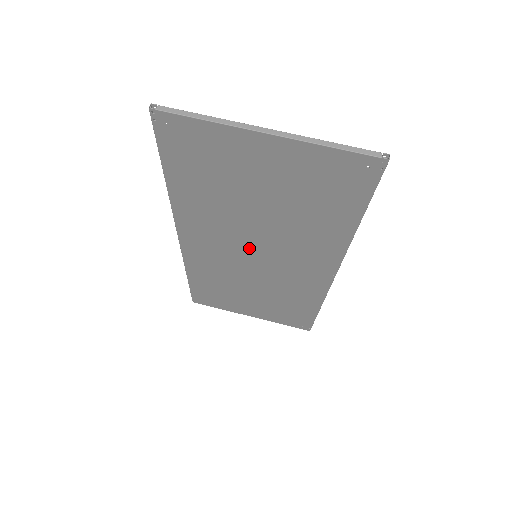
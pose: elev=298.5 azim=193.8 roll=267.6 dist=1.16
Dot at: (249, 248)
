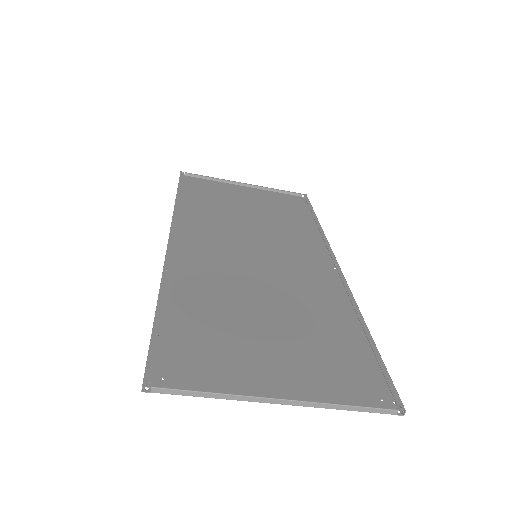
Dot at: (249, 263)
